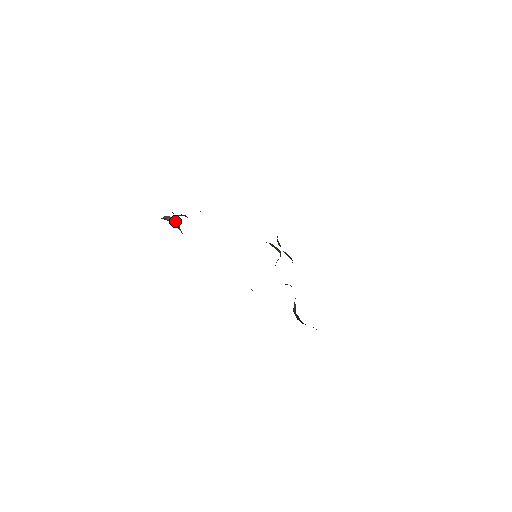
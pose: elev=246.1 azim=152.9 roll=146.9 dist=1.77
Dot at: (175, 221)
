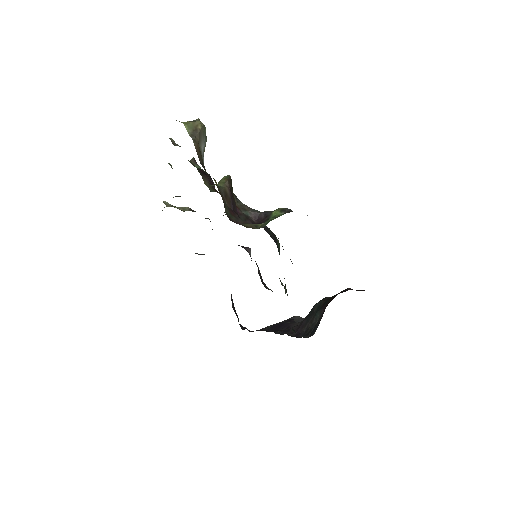
Dot at: (206, 138)
